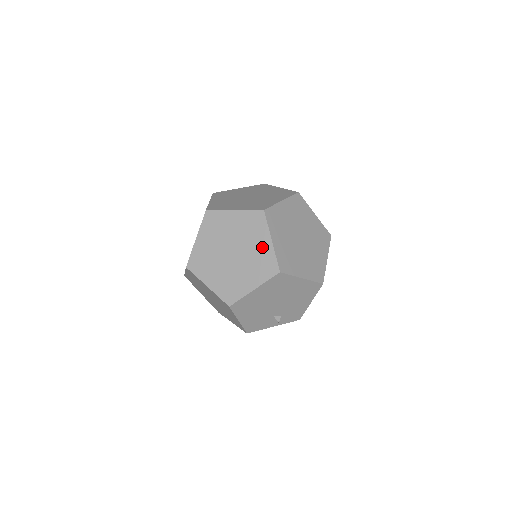
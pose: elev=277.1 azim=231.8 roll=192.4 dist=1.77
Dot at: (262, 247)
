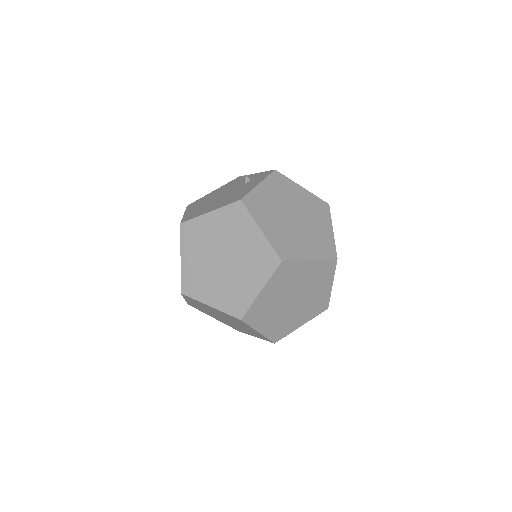
Dot at: (246, 332)
